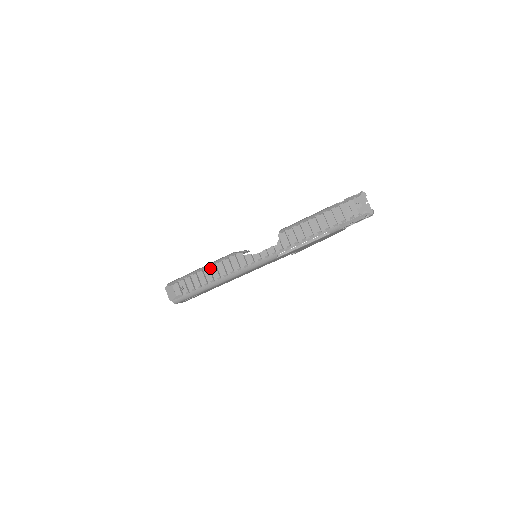
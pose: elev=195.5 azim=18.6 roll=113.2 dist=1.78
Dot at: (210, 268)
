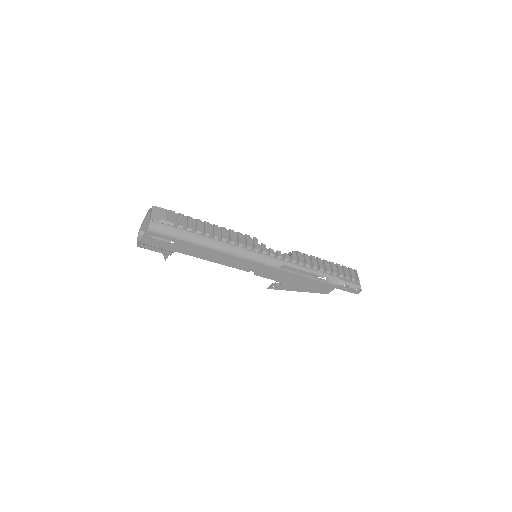
Dot at: (217, 228)
